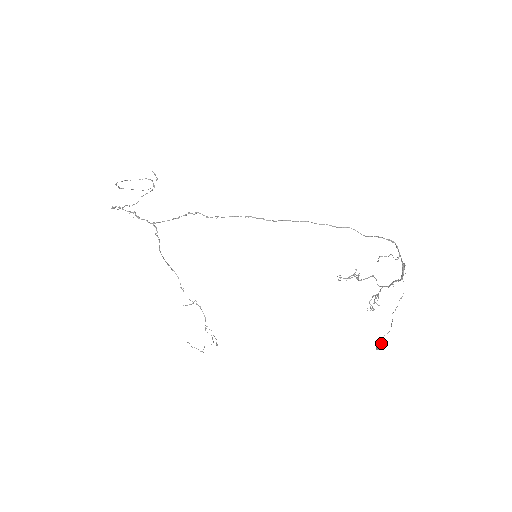
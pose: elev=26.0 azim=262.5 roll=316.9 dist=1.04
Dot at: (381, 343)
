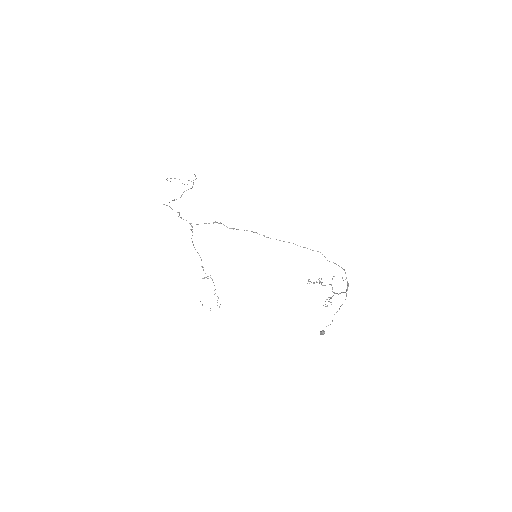
Dot at: (323, 331)
